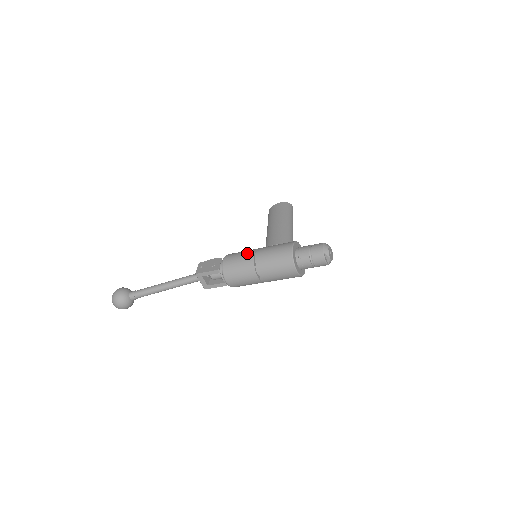
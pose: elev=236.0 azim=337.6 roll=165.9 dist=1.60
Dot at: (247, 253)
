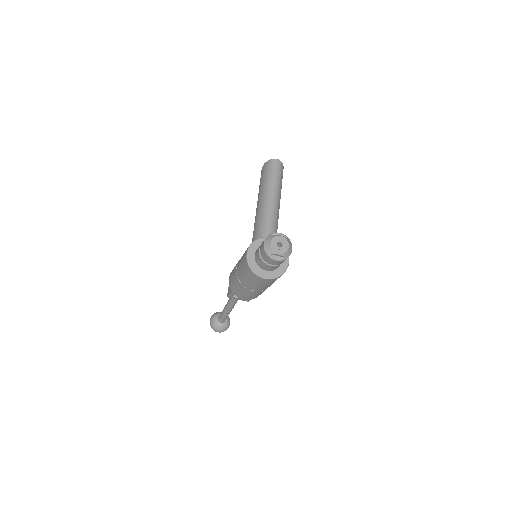
Dot at: (234, 270)
